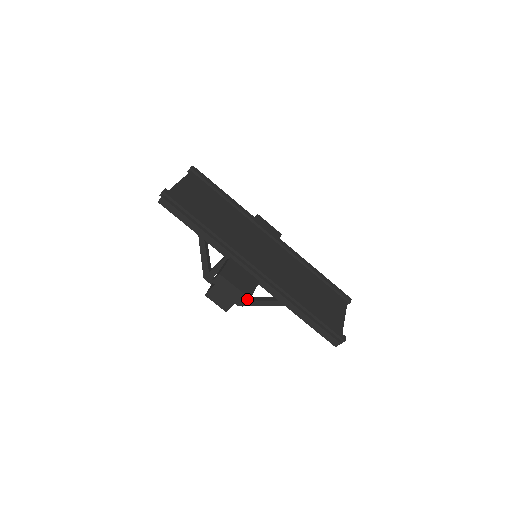
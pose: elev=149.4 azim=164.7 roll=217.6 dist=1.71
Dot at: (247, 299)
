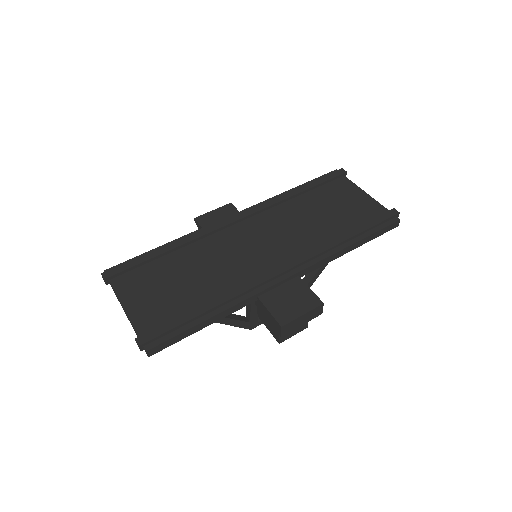
Dot at: (321, 307)
